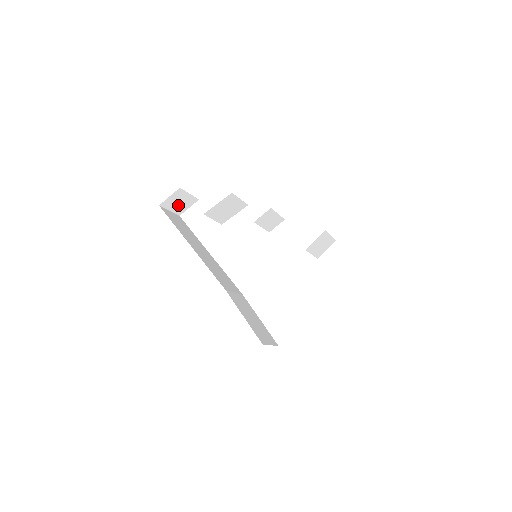
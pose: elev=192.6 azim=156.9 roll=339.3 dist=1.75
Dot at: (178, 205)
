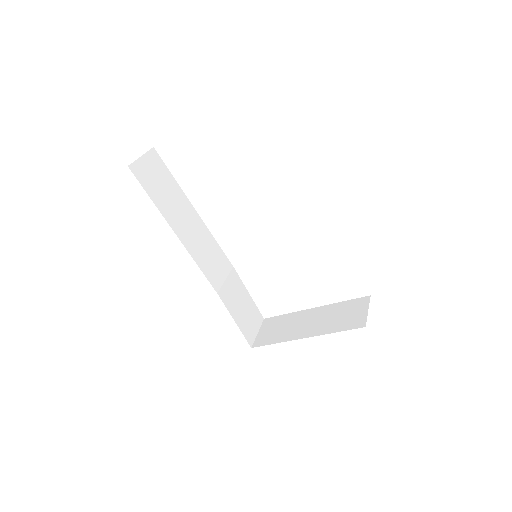
Dot at: occluded
